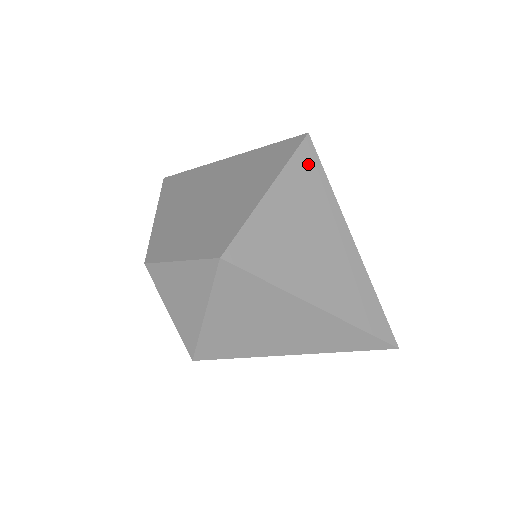
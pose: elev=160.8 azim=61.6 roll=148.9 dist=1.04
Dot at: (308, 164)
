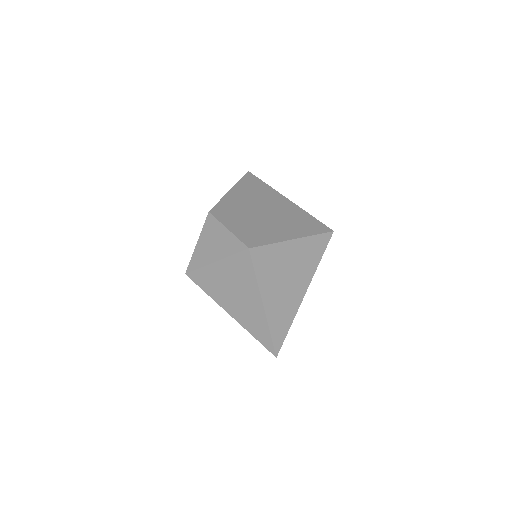
Dot at: (320, 244)
